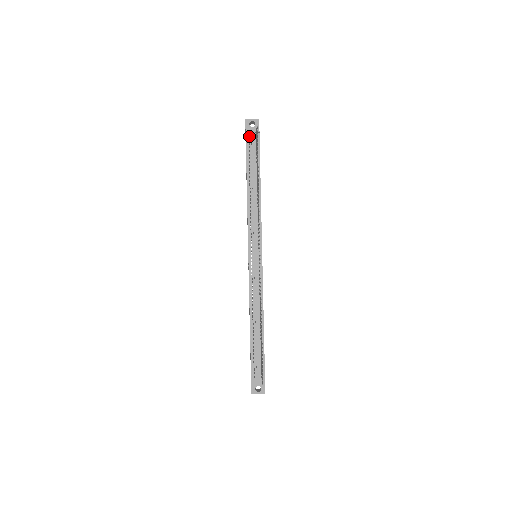
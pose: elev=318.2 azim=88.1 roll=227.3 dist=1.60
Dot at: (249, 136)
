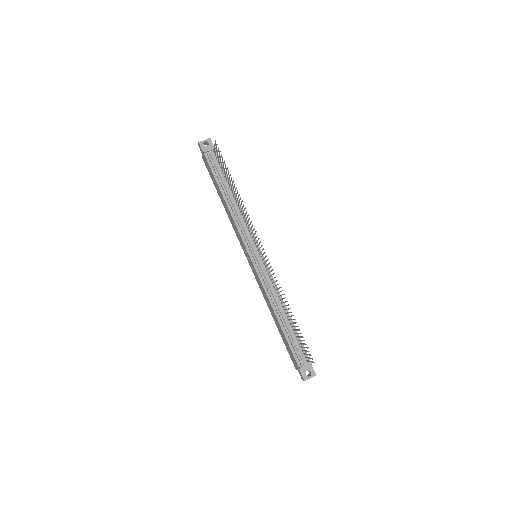
Dot at: (208, 155)
